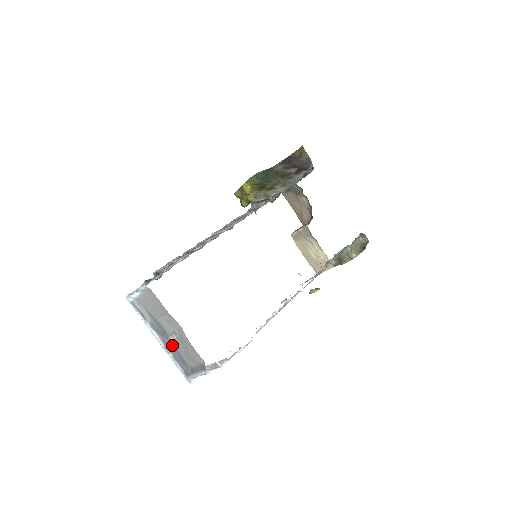
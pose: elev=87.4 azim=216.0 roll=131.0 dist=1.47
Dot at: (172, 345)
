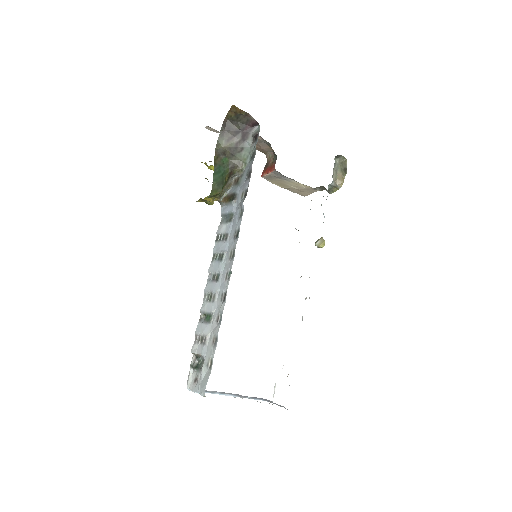
Dot at: occluded
